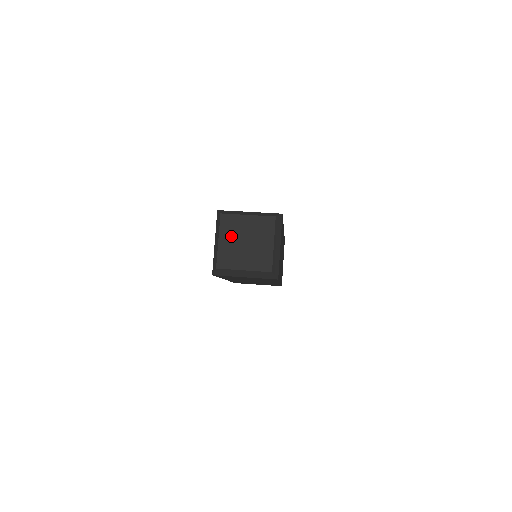
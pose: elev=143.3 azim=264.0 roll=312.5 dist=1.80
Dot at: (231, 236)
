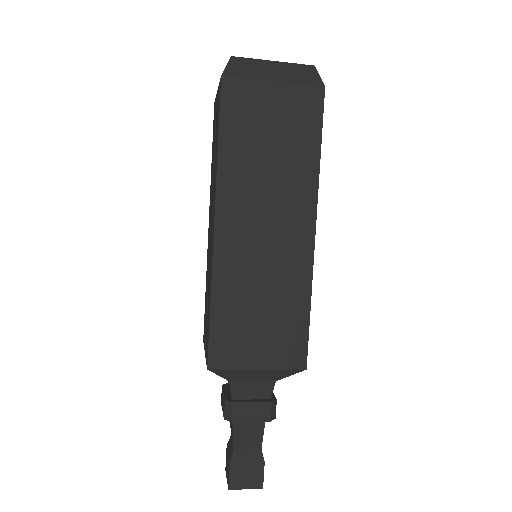
Dot at: occluded
